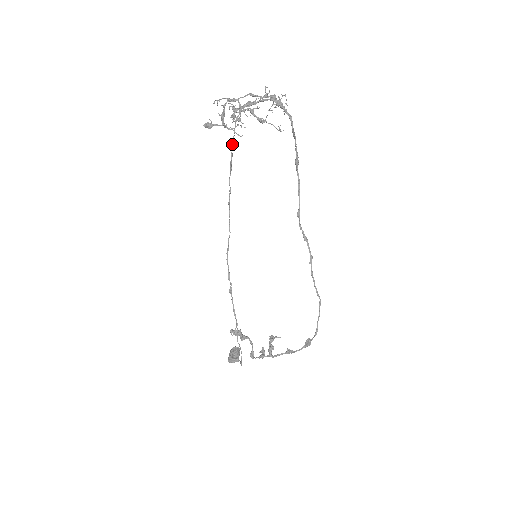
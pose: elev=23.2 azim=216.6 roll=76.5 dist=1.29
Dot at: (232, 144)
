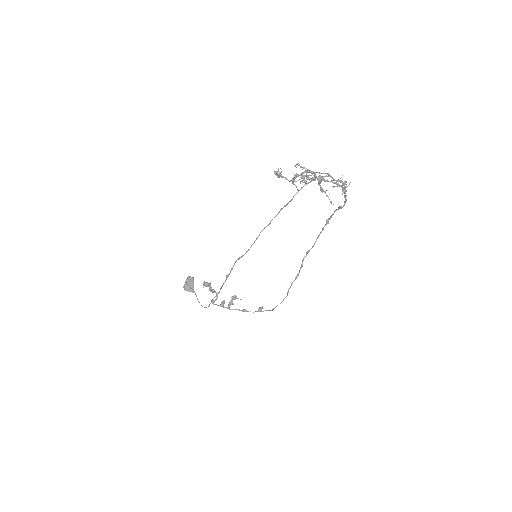
Dot at: (291, 200)
